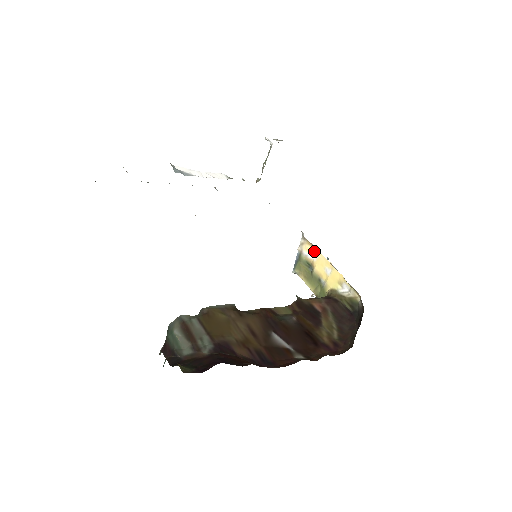
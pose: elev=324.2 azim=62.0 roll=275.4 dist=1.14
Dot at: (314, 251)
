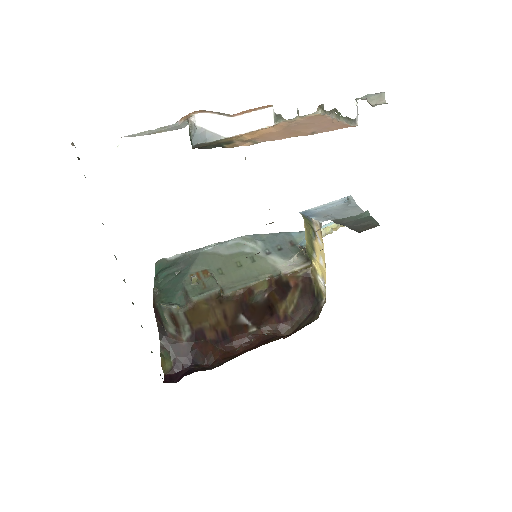
Dot at: (321, 240)
